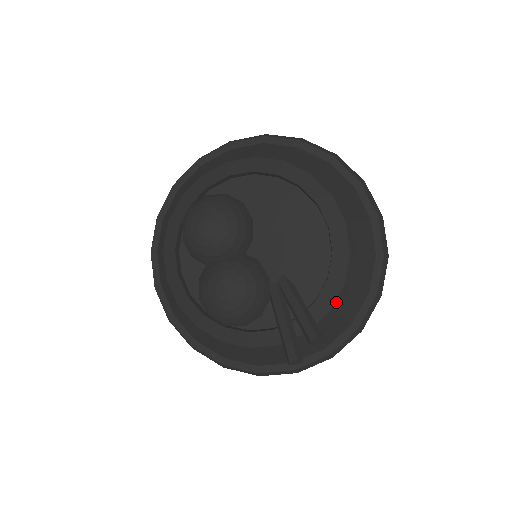
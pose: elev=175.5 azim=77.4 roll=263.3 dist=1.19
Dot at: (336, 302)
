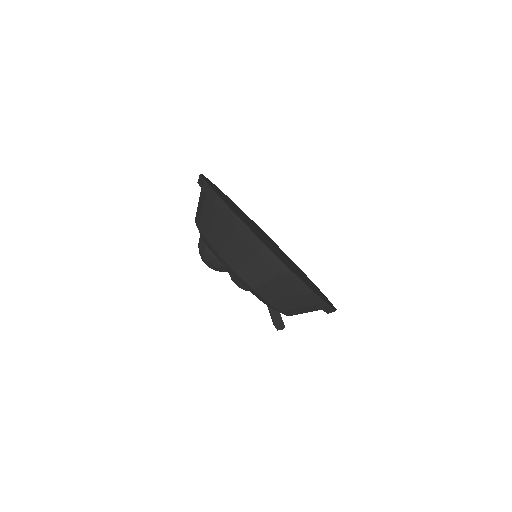
Dot at: occluded
